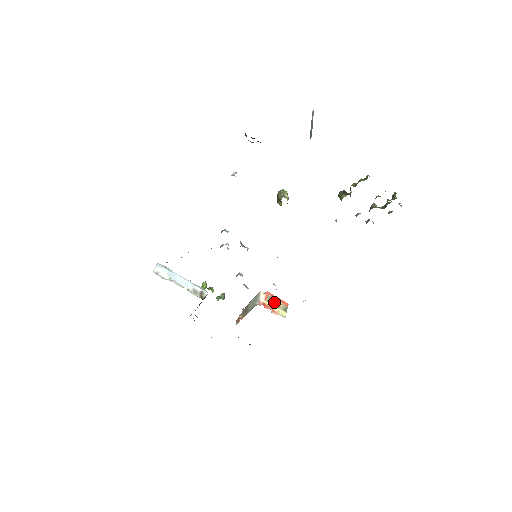
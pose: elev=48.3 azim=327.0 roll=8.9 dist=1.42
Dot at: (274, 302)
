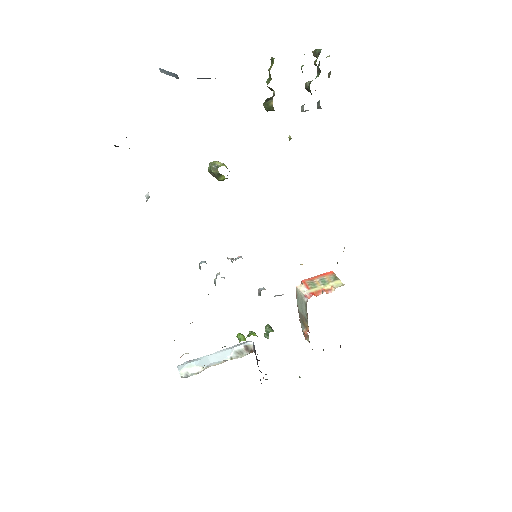
Dot at: (318, 283)
